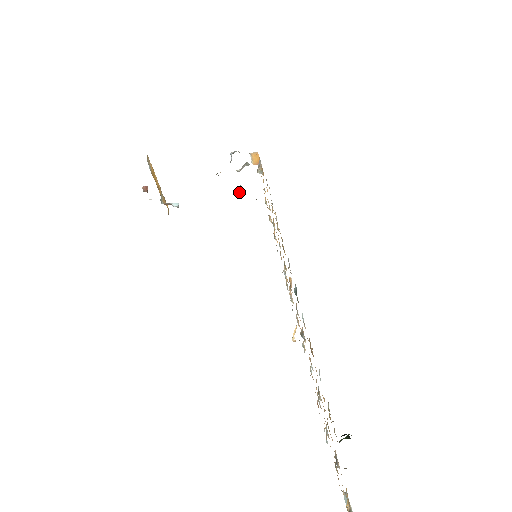
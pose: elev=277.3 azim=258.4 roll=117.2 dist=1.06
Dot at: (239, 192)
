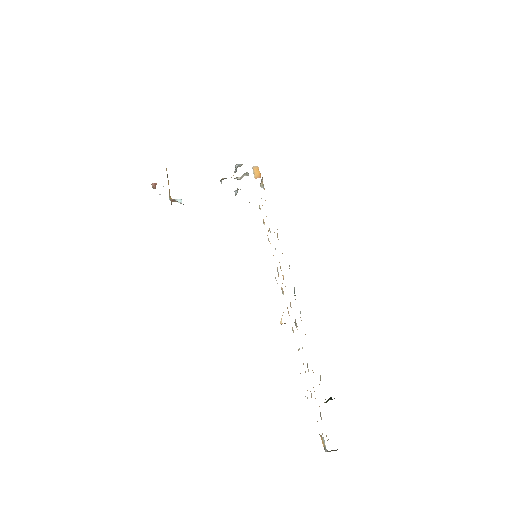
Dot at: (235, 194)
